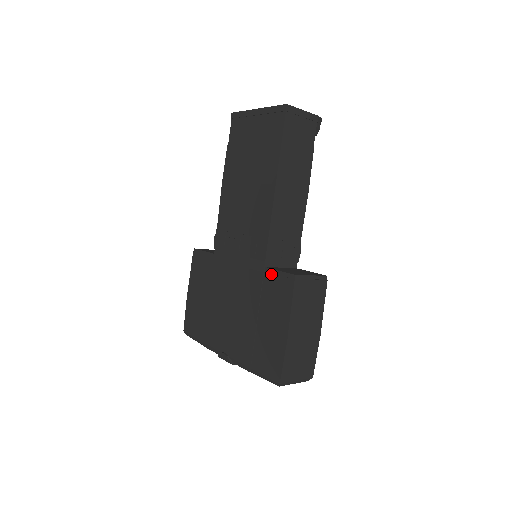
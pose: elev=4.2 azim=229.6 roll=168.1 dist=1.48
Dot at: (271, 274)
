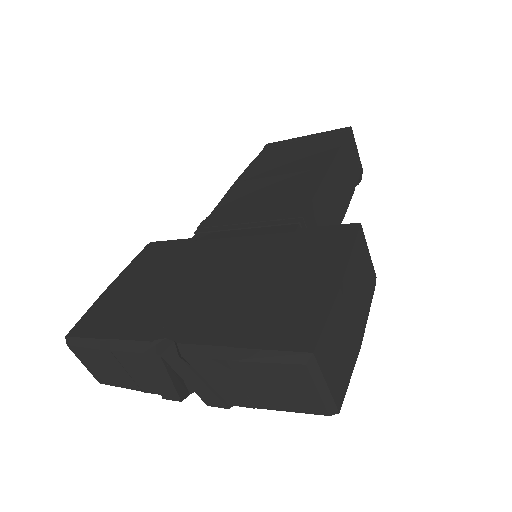
Dot at: (310, 230)
